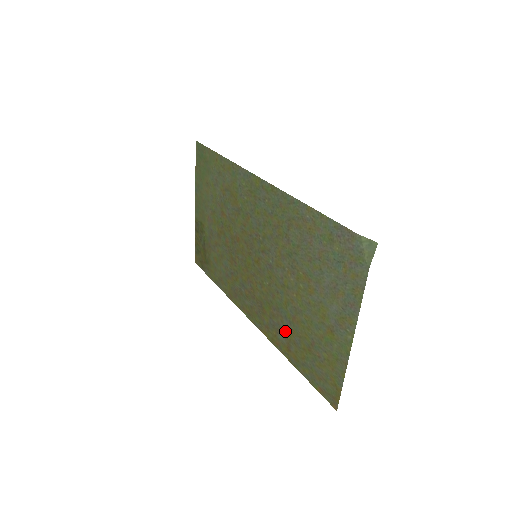
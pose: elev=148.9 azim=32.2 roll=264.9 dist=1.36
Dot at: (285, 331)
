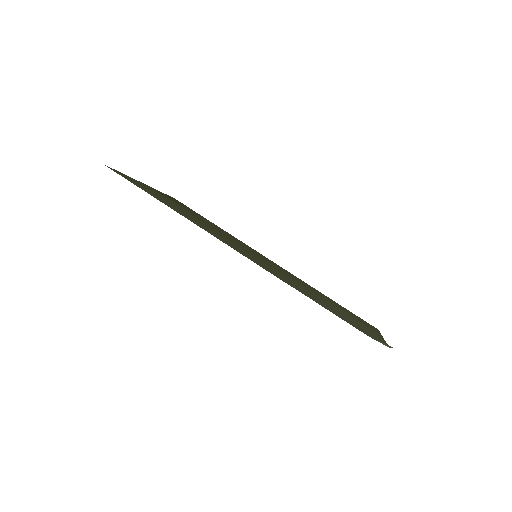
Dot at: occluded
